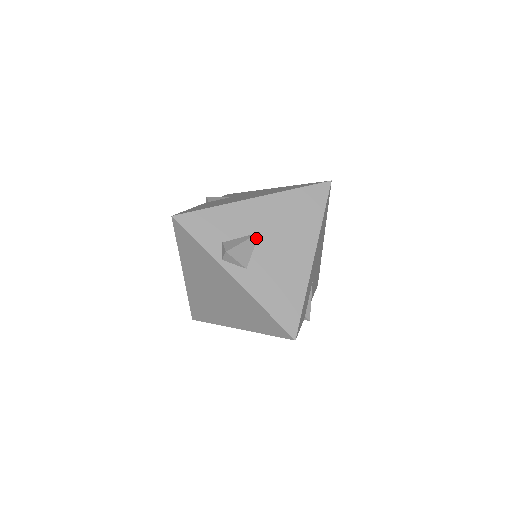
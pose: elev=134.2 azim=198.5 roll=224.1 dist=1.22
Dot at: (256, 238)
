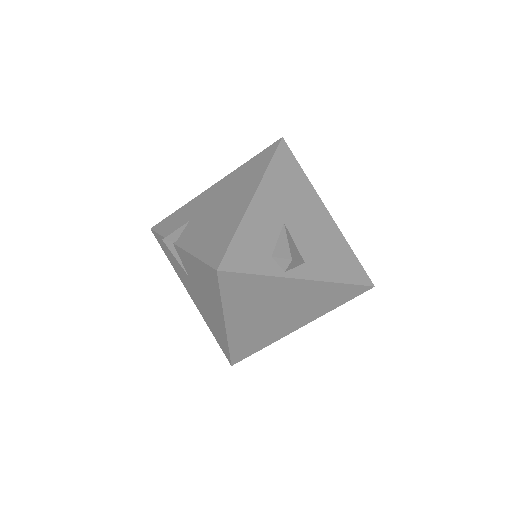
Dot at: (287, 230)
